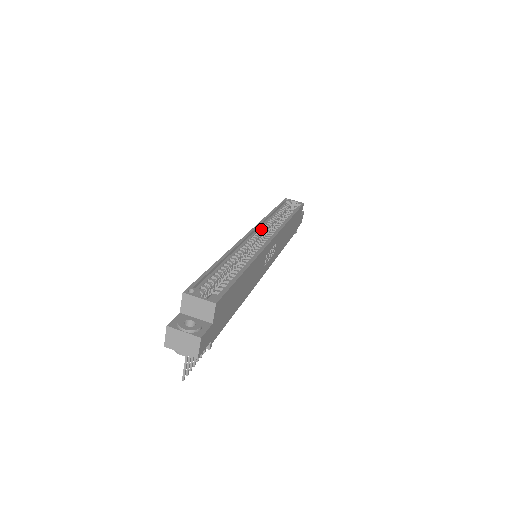
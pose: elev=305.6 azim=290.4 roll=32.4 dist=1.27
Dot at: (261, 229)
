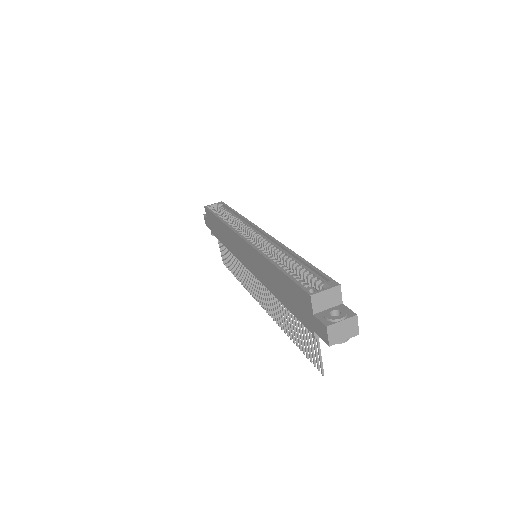
Dot at: (241, 233)
